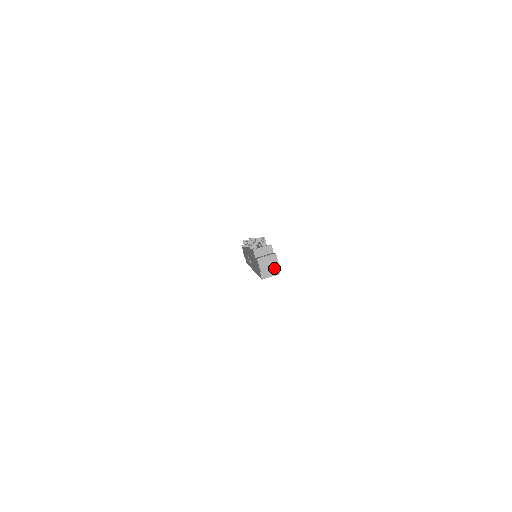
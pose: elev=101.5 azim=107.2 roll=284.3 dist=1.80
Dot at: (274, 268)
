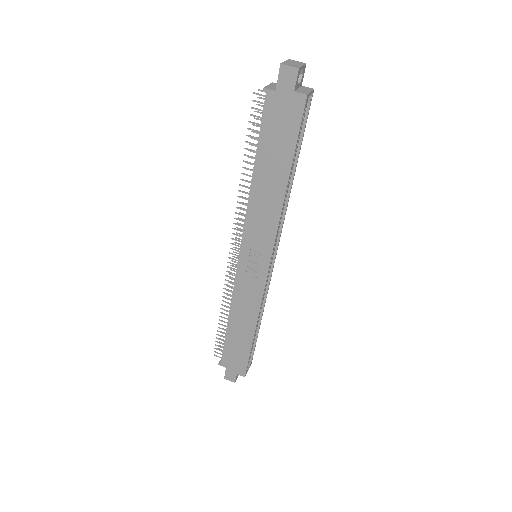
Dot at: (302, 88)
